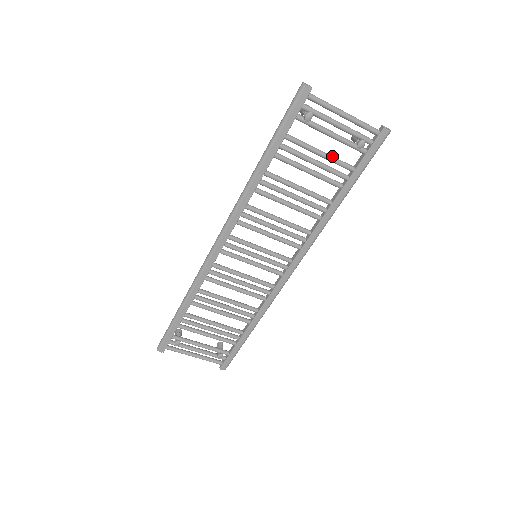
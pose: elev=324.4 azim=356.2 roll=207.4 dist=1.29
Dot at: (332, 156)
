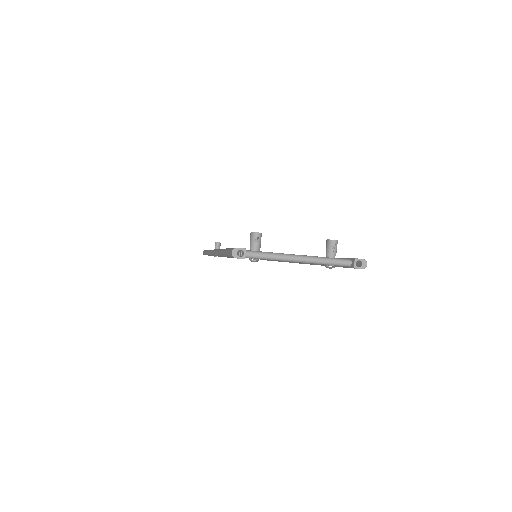
Dot at: occluded
